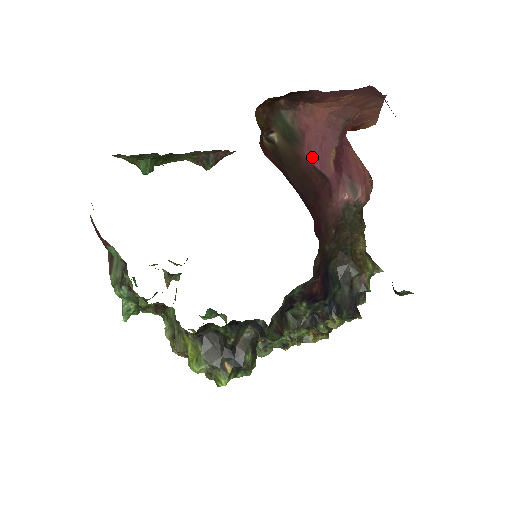
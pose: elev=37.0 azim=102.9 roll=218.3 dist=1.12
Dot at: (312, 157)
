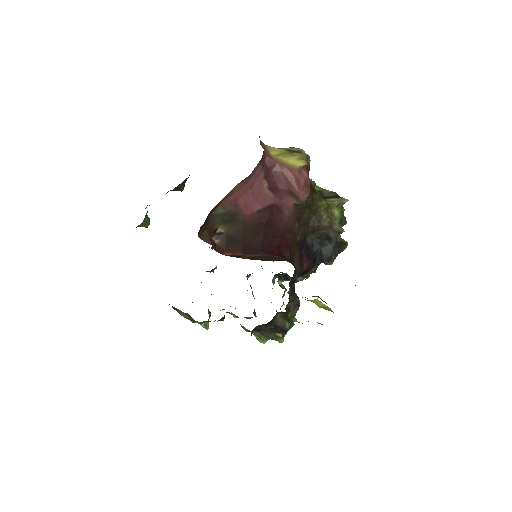
Dot at: (252, 208)
